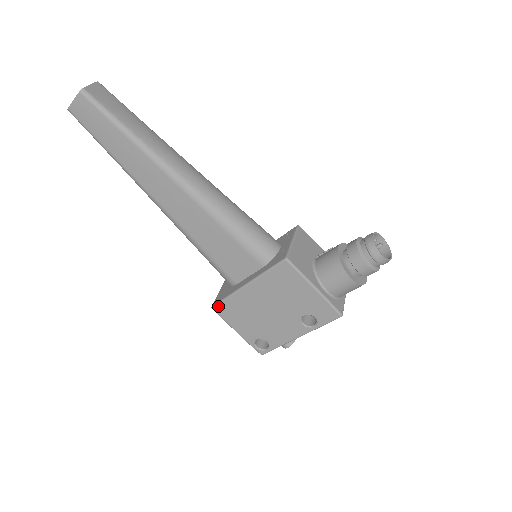
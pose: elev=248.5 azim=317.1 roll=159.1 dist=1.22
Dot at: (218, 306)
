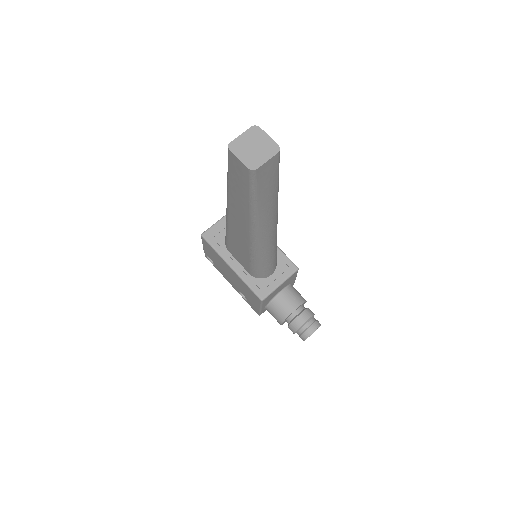
Dot at: (205, 241)
